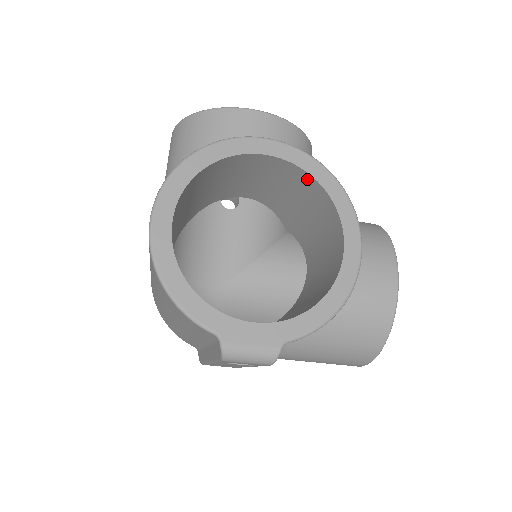
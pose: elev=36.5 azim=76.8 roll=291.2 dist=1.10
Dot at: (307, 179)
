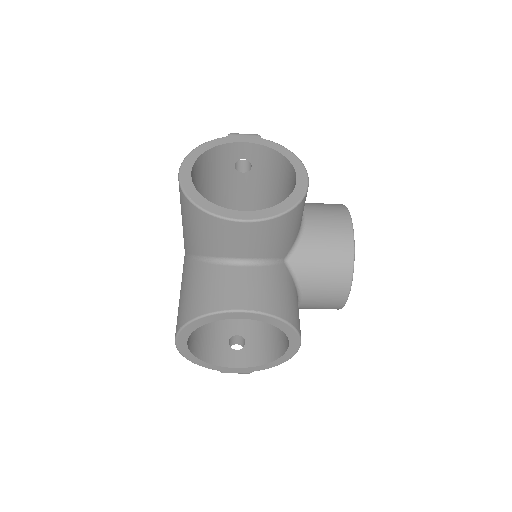
Dot at: occluded
